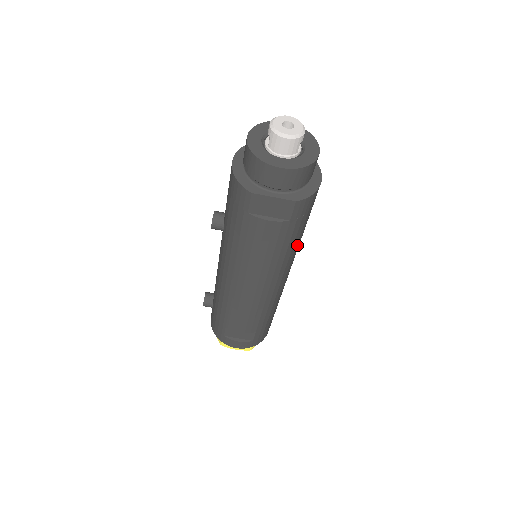
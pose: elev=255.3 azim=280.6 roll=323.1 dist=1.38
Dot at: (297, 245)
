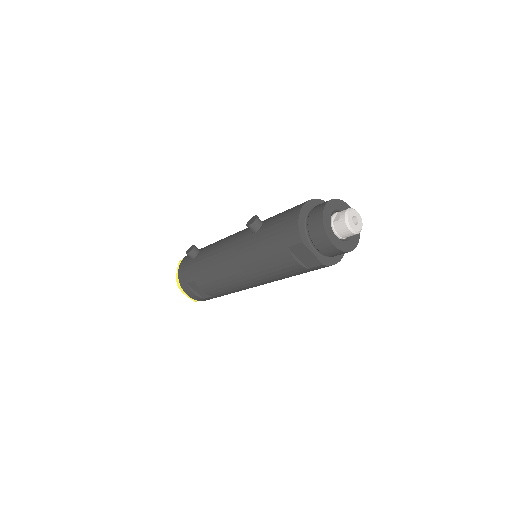
Dot at: occluded
